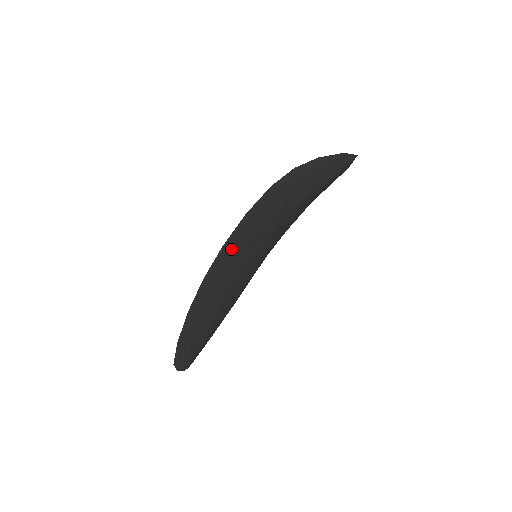
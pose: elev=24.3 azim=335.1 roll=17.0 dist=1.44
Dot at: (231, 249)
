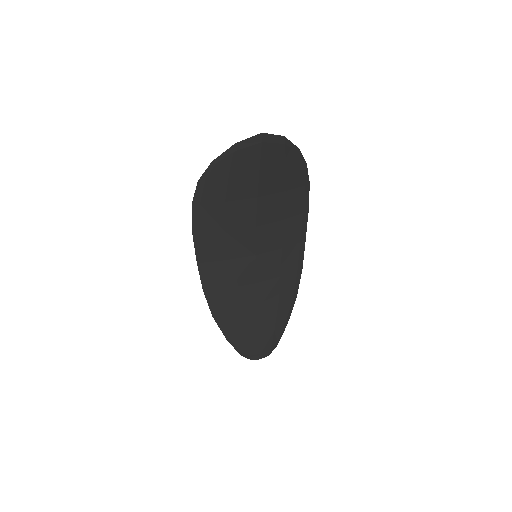
Dot at: (210, 262)
